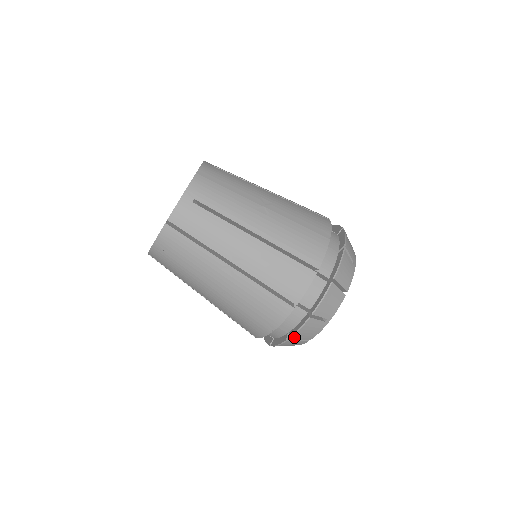
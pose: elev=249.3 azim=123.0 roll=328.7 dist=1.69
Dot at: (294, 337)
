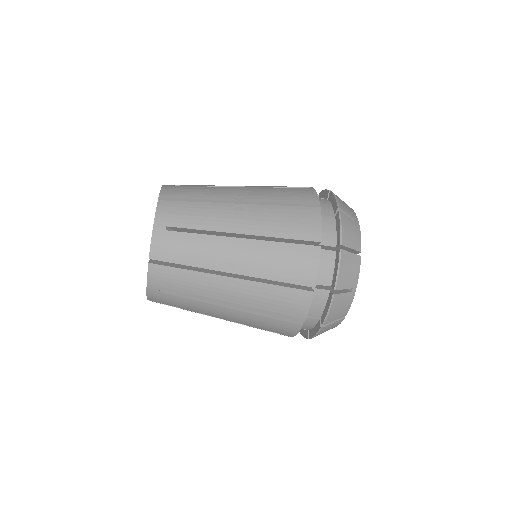
Dot at: occluded
